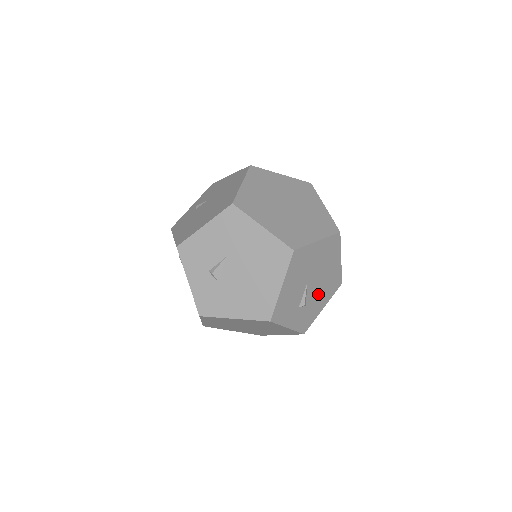
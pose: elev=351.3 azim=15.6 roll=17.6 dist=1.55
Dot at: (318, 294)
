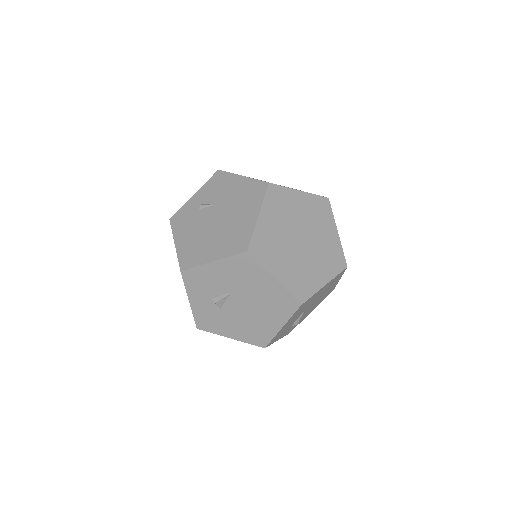
Dot at: (311, 308)
